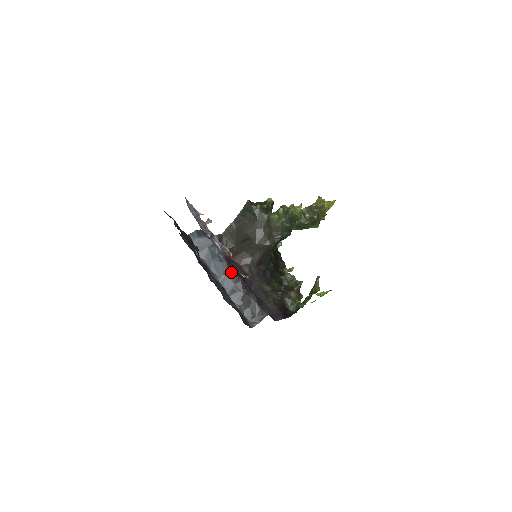
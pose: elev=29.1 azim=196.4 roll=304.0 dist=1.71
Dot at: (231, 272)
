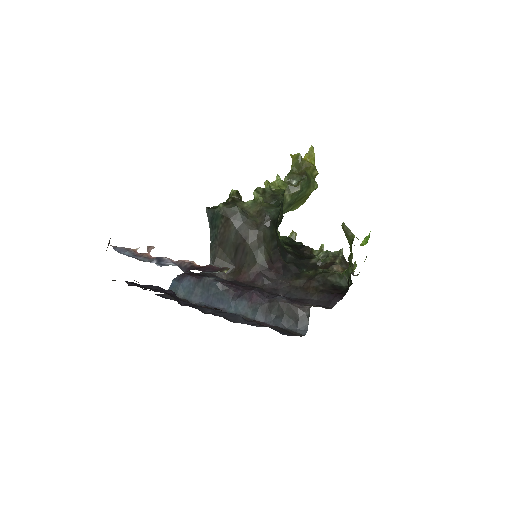
Dot at: (238, 292)
